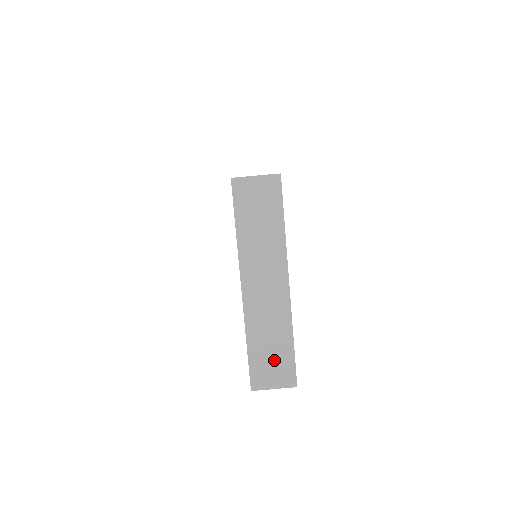
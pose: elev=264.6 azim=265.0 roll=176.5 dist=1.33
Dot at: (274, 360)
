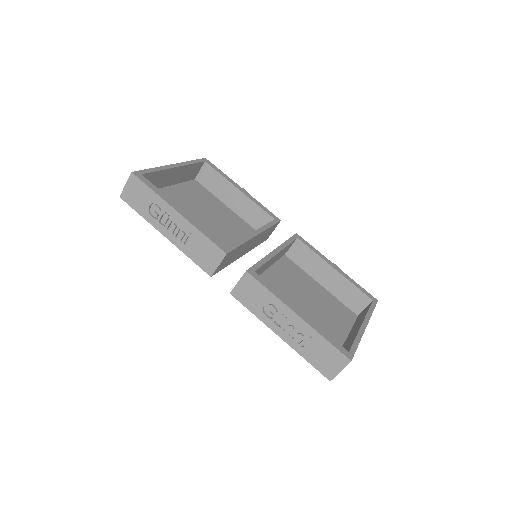
Dot at: occluded
